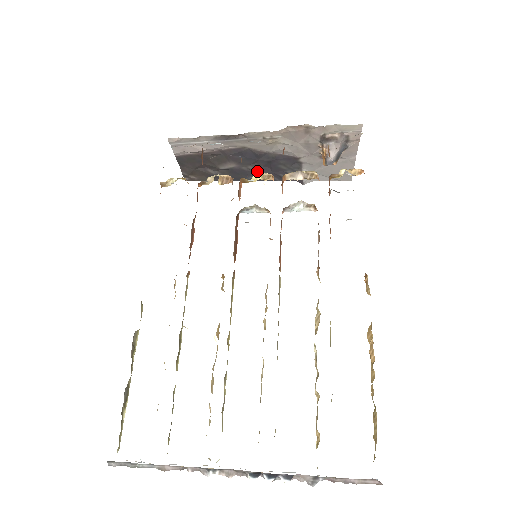
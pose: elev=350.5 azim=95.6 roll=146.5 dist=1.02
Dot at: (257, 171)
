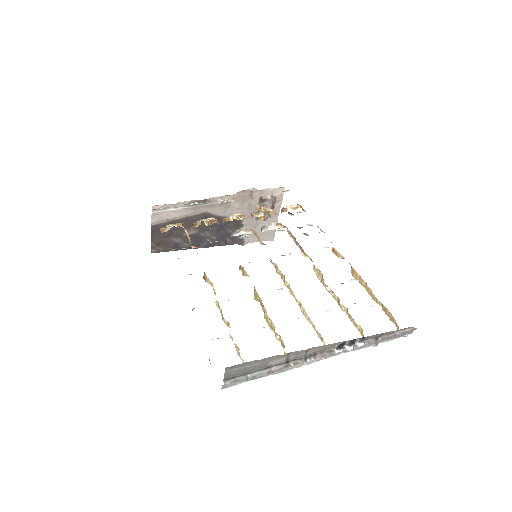
Dot at: (211, 236)
